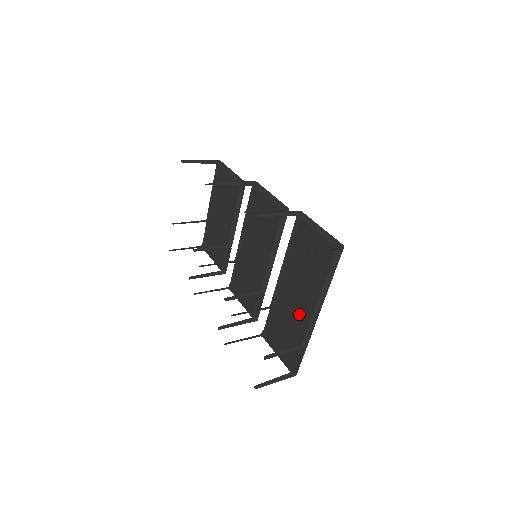
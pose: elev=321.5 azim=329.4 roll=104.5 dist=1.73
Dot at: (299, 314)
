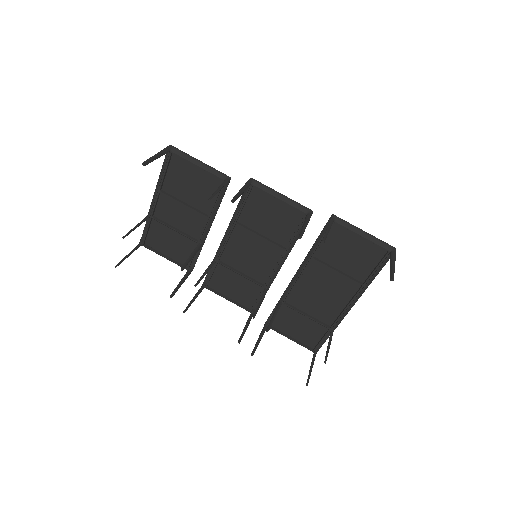
Dot at: (325, 305)
